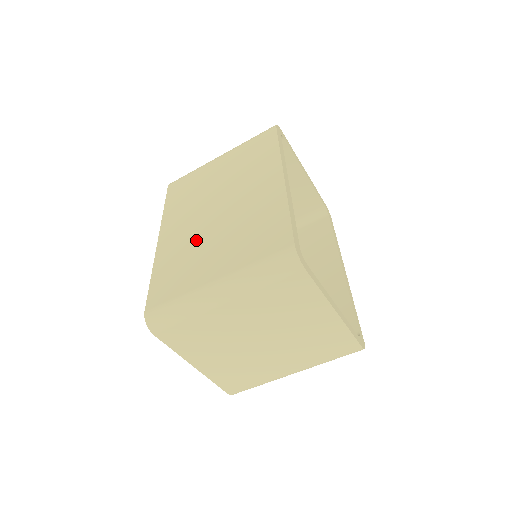
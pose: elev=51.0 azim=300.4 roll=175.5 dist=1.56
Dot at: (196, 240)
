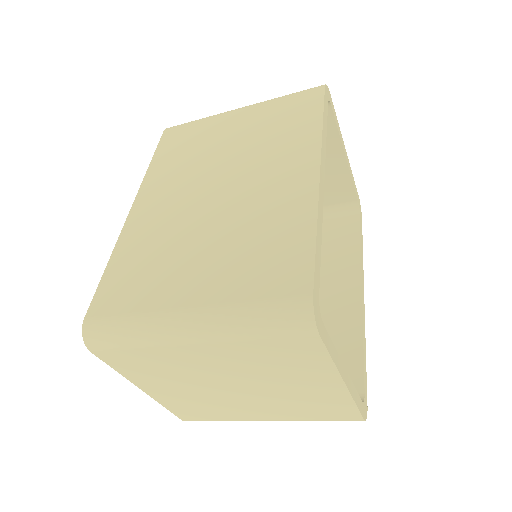
Dot at: (178, 230)
